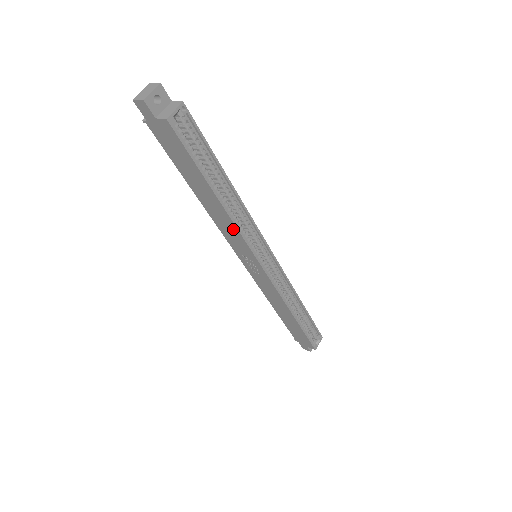
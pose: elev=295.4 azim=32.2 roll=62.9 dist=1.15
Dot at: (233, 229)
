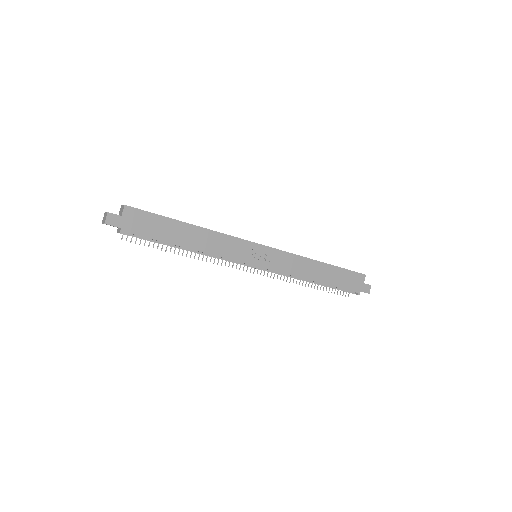
Dot at: (222, 239)
